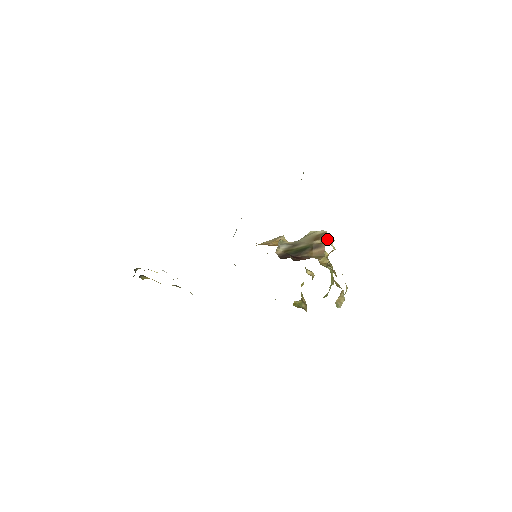
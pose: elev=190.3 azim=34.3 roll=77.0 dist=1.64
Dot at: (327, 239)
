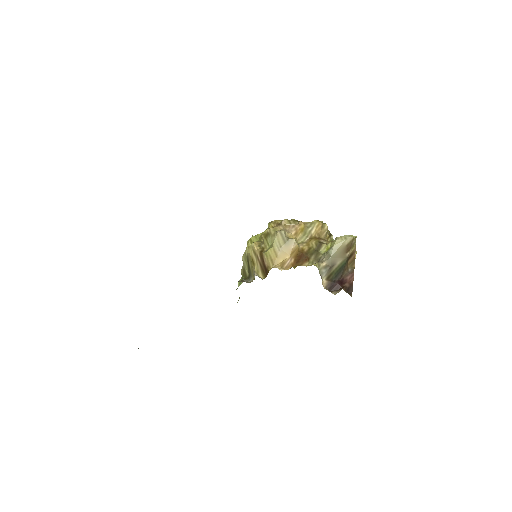
Dot at: (355, 243)
